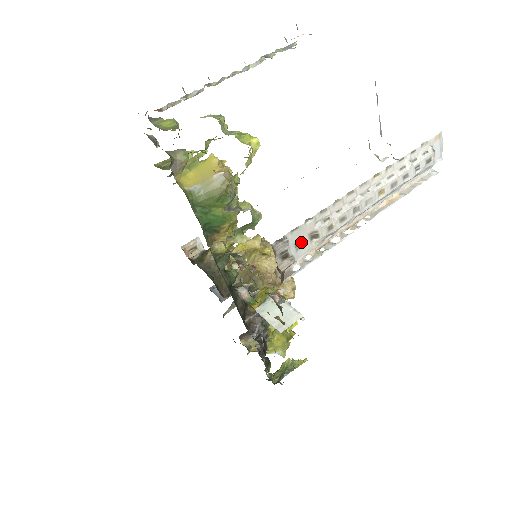
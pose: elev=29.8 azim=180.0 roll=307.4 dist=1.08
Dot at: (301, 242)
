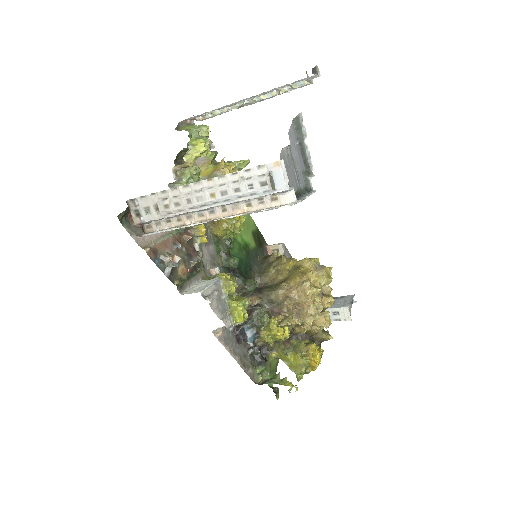
Dot at: (149, 209)
